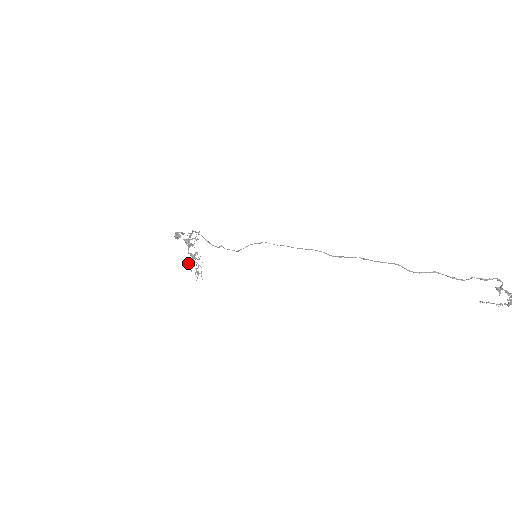
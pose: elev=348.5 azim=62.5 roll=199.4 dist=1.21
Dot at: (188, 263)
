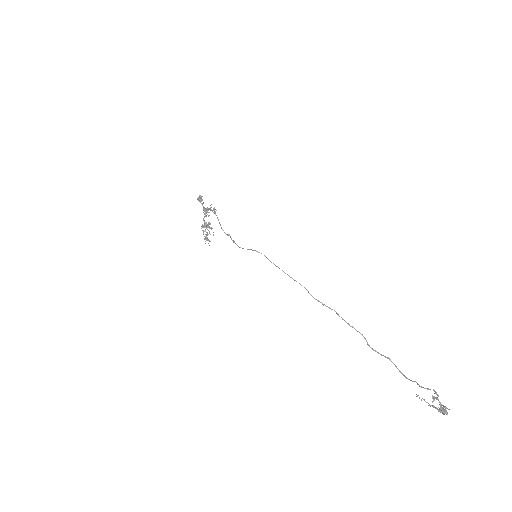
Dot at: (202, 226)
